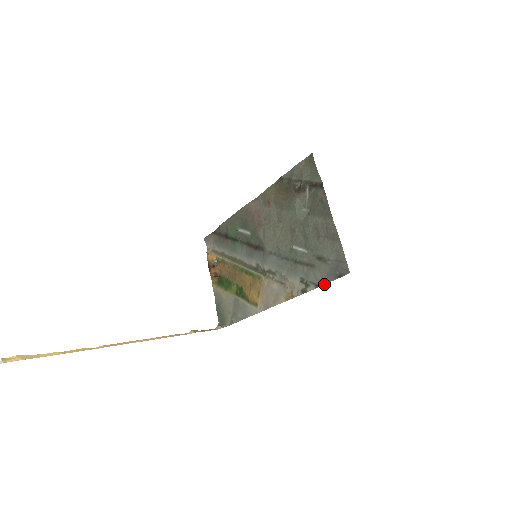
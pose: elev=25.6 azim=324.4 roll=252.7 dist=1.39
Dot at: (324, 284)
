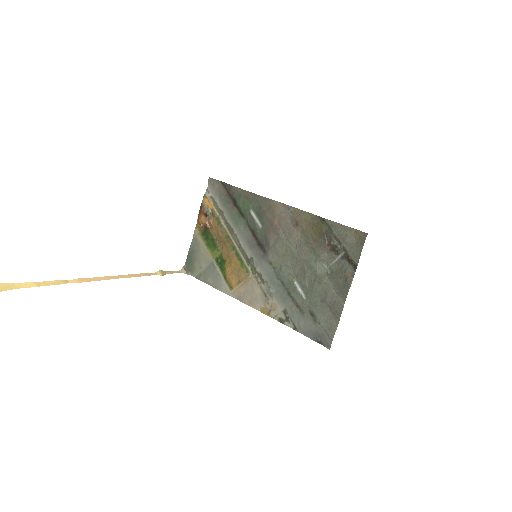
Dot at: occluded
